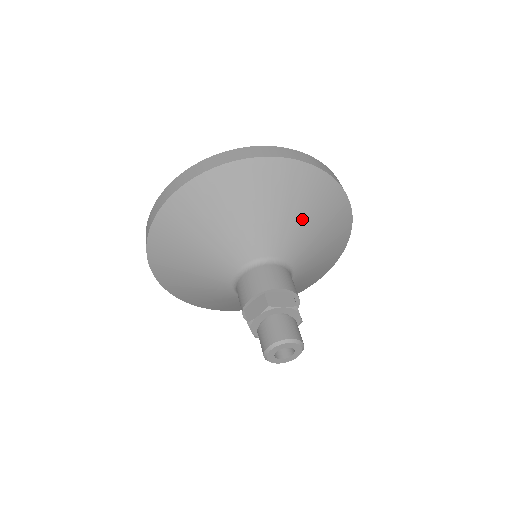
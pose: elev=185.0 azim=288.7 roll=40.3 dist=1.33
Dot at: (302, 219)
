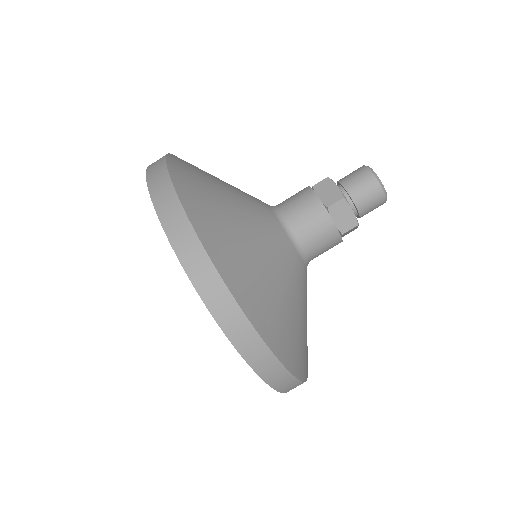
Dot at: occluded
